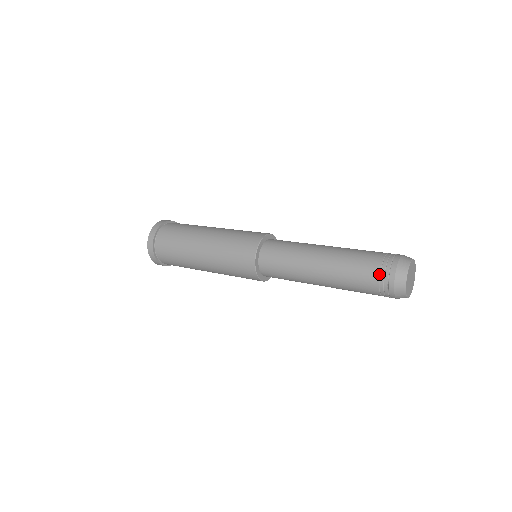
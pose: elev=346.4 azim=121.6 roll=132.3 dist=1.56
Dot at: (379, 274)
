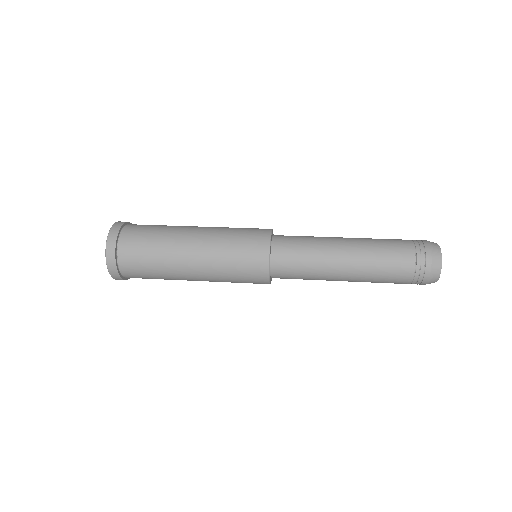
Dot at: (413, 278)
